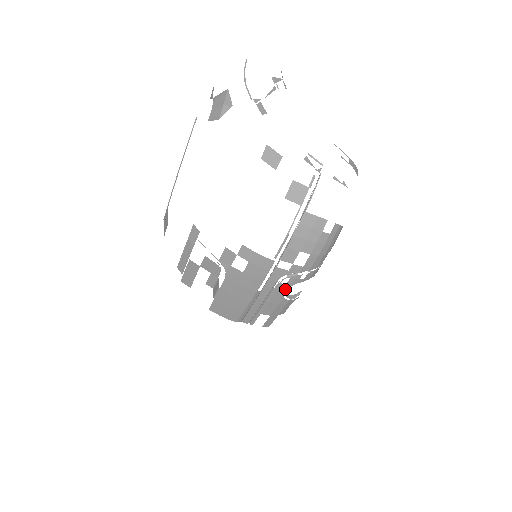
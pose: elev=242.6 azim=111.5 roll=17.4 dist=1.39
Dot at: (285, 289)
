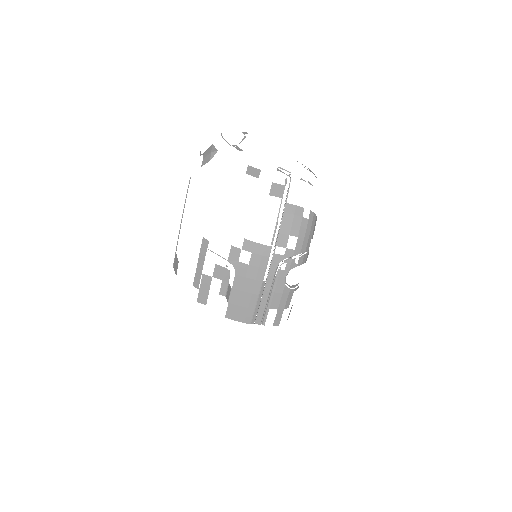
Dot at: (285, 275)
